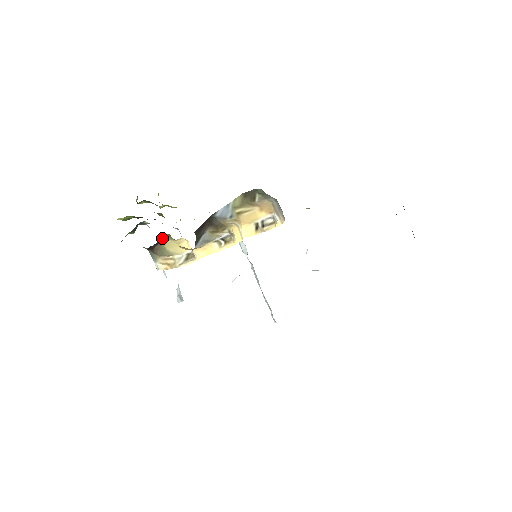
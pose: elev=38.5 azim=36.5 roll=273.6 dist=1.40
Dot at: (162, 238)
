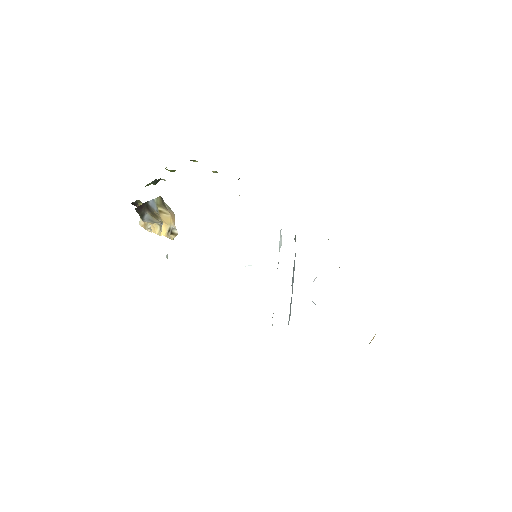
Dot at: (138, 200)
